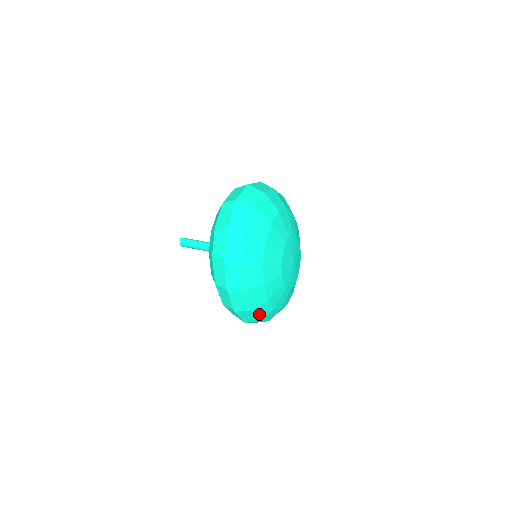
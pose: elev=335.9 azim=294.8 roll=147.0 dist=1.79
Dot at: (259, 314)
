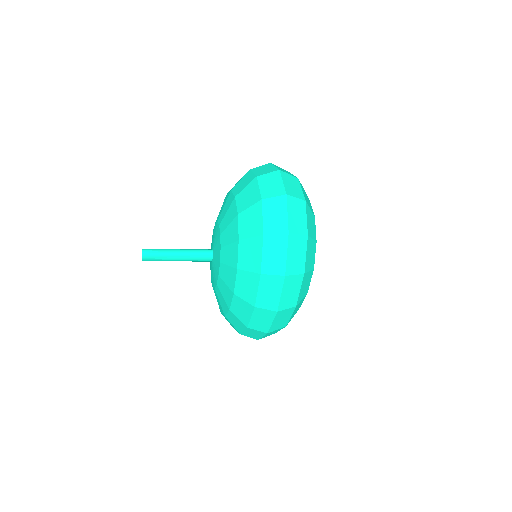
Dot at: occluded
